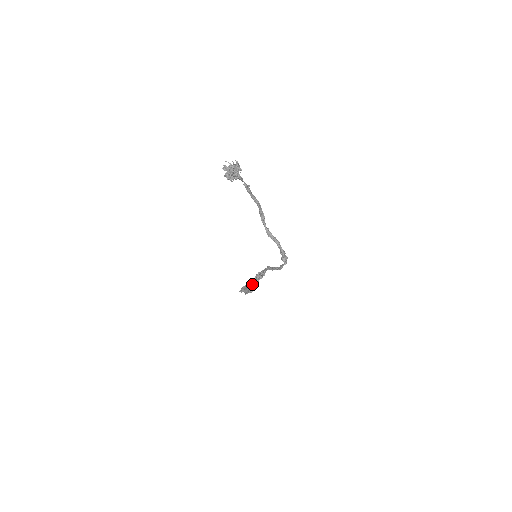
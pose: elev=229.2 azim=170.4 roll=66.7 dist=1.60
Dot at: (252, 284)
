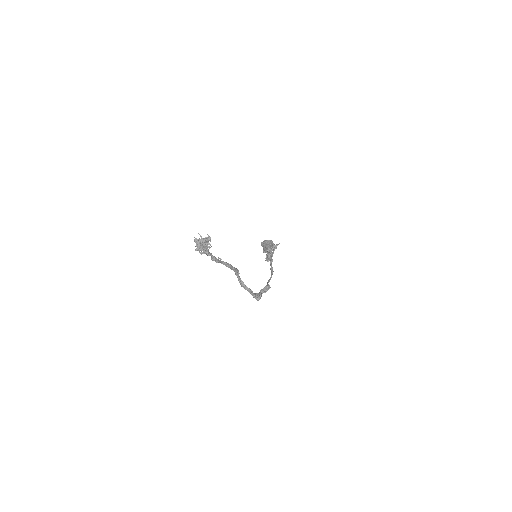
Dot at: (271, 244)
